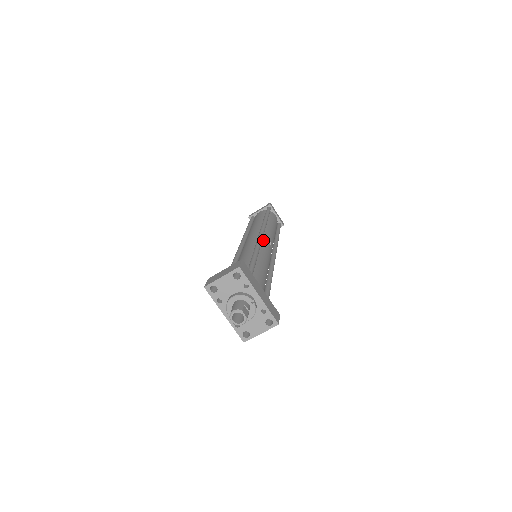
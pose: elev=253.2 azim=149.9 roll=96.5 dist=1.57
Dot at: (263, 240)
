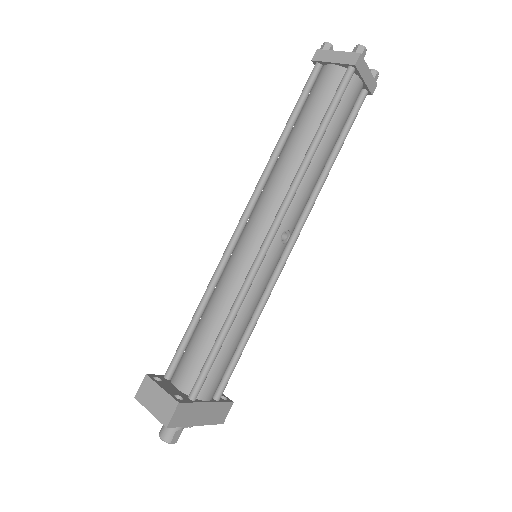
Dot at: (271, 245)
